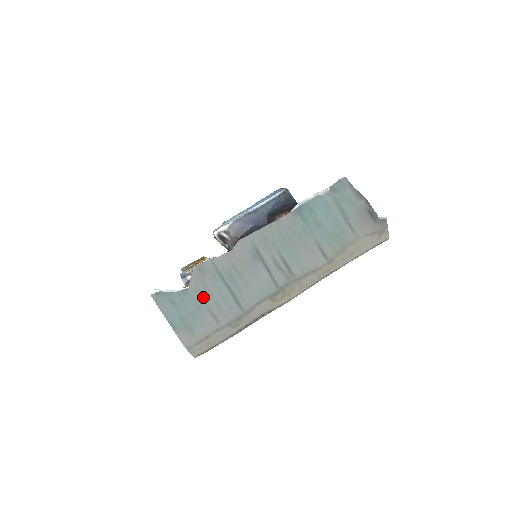
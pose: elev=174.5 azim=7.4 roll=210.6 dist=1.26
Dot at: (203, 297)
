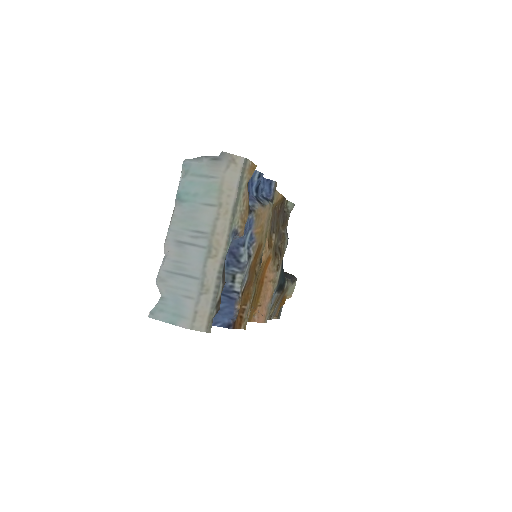
Dot at: (174, 293)
